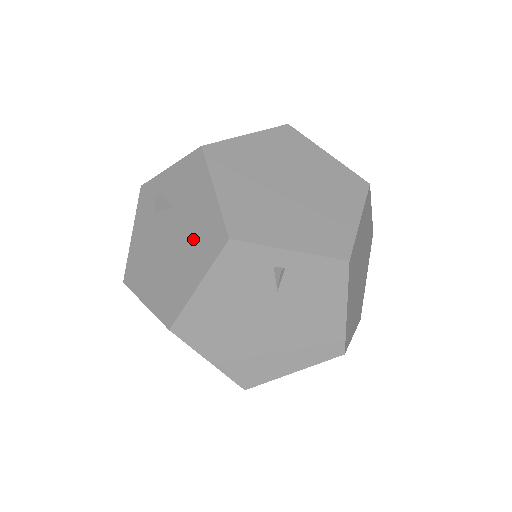
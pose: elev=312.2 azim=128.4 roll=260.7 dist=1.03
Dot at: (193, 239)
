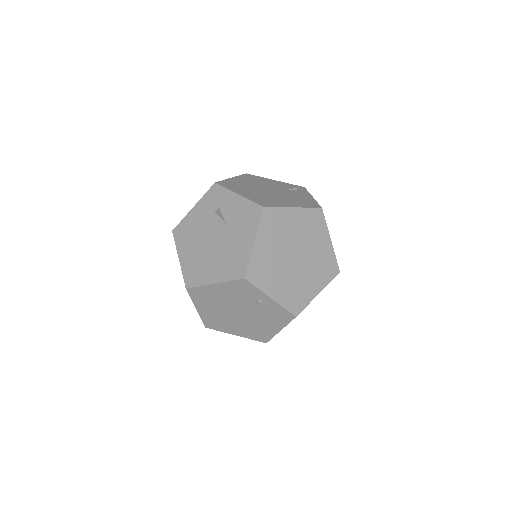
Dot at: (226, 256)
